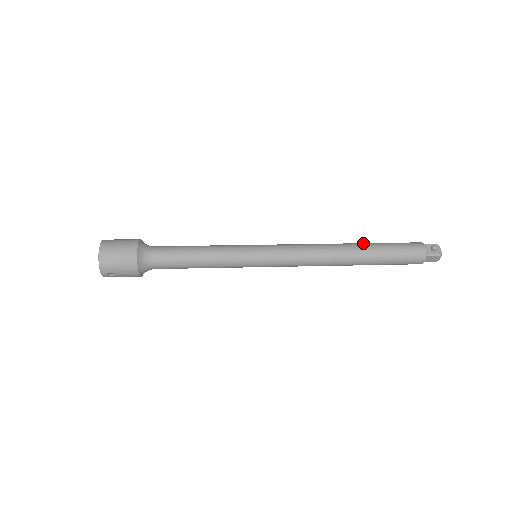
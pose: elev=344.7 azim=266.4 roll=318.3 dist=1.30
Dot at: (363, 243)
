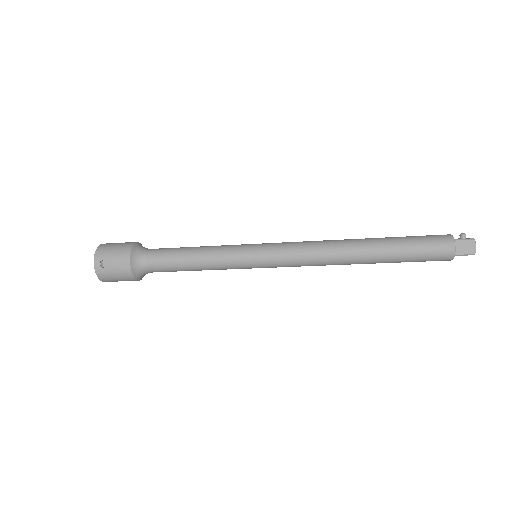
Dot at: occluded
